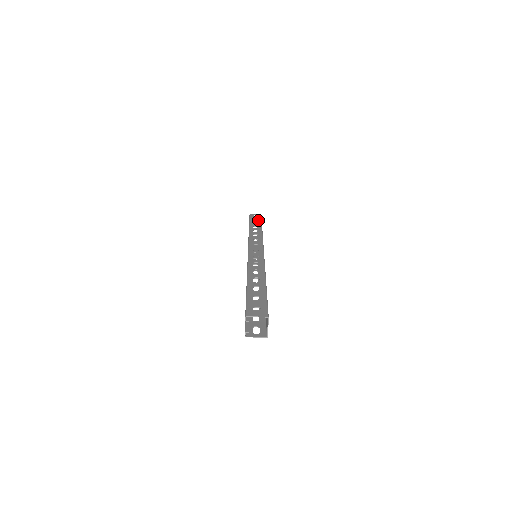
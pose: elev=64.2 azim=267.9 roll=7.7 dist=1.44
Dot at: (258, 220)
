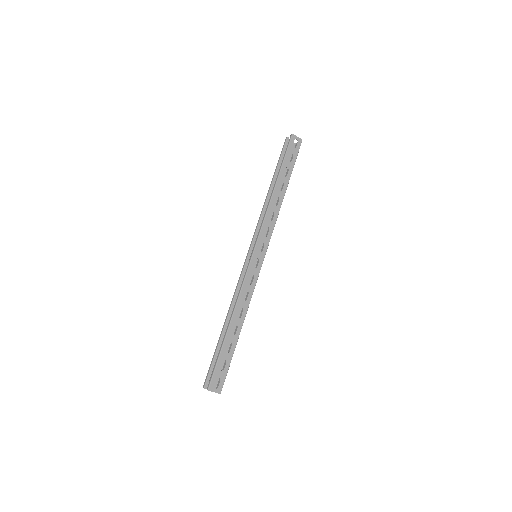
Dot at: (292, 163)
